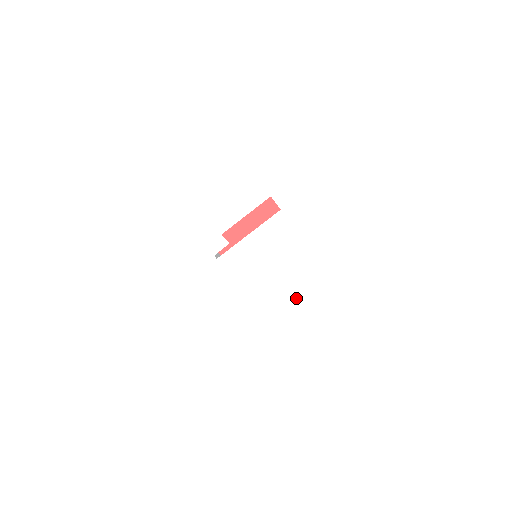
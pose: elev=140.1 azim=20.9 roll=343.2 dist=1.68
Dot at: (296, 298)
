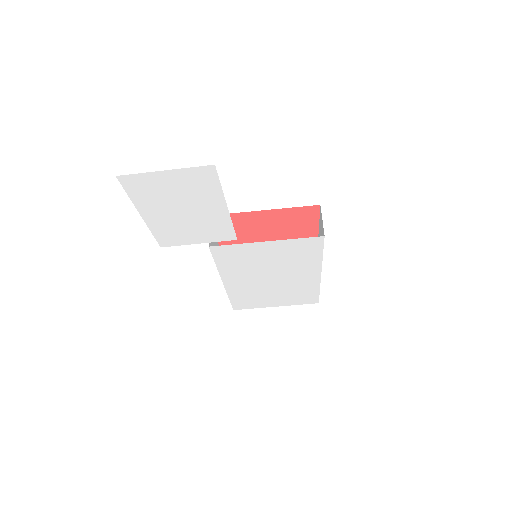
Dot at: (268, 306)
